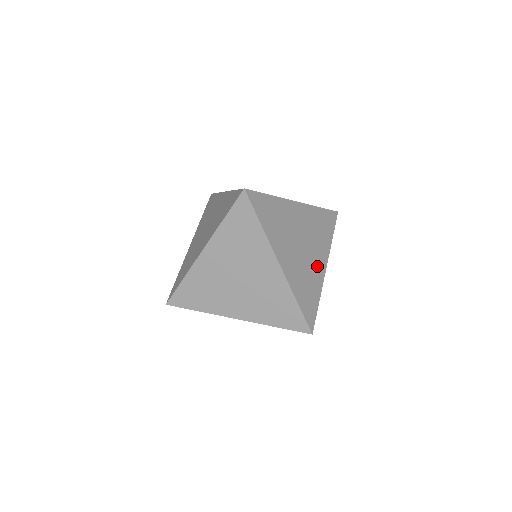
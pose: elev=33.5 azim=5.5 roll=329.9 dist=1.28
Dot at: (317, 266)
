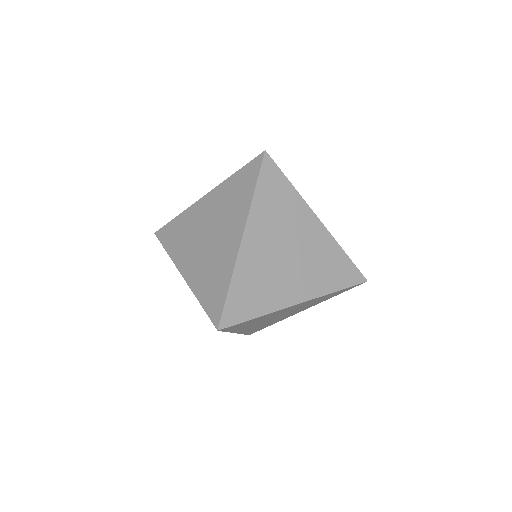
Dot at: (288, 289)
